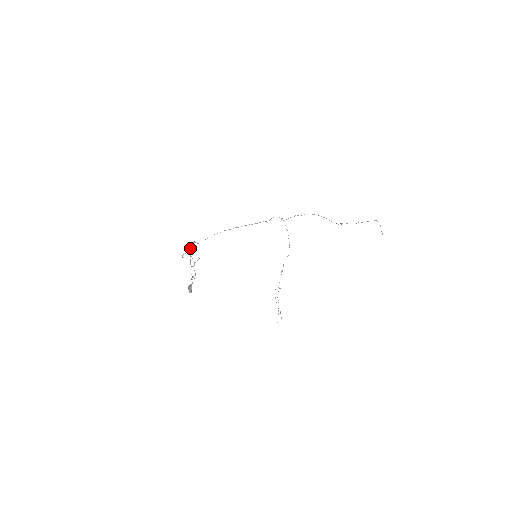
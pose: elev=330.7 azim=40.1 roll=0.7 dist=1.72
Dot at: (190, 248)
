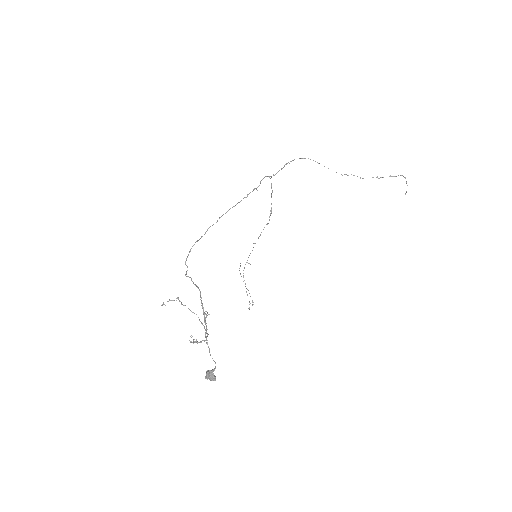
Dot at: (203, 310)
